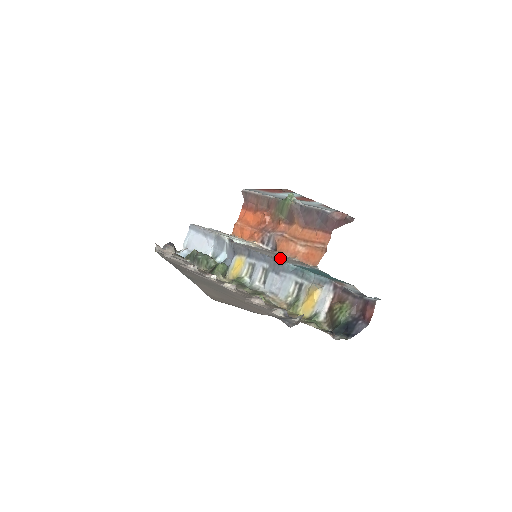
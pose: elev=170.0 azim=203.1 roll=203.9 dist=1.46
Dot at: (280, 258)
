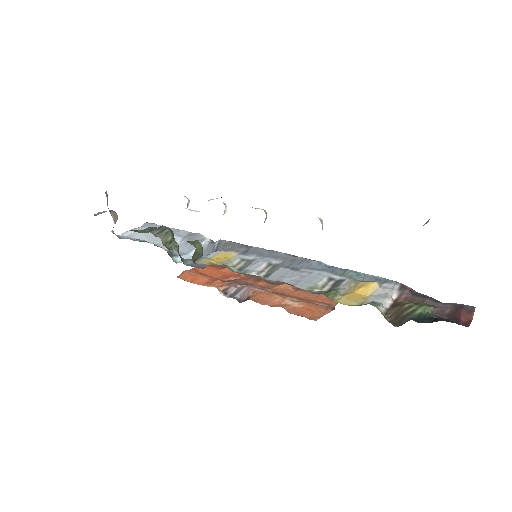
Dot at: occluded
